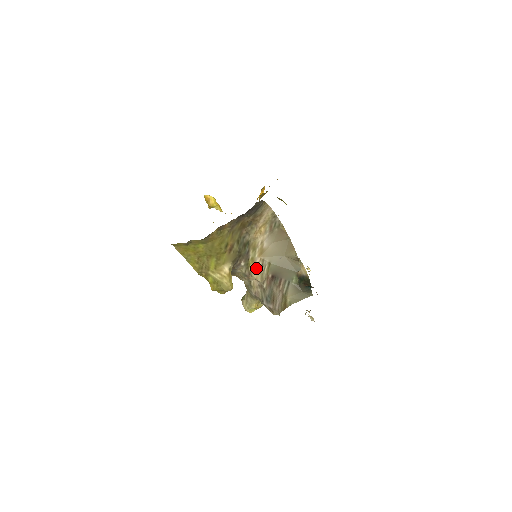
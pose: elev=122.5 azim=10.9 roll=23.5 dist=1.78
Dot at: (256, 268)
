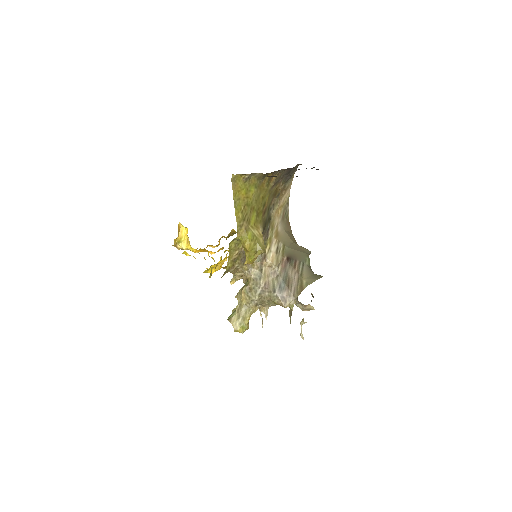
Dot at: (272, 250)
